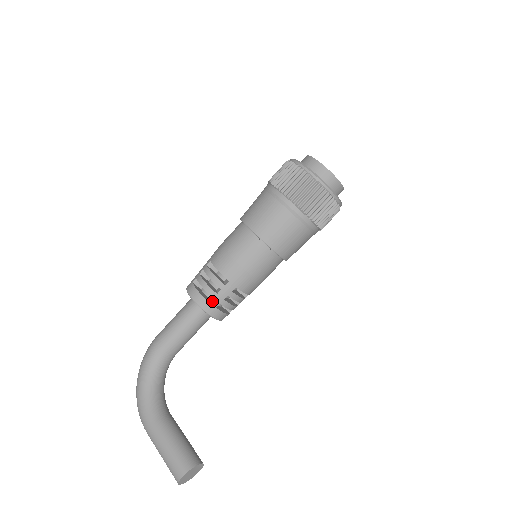
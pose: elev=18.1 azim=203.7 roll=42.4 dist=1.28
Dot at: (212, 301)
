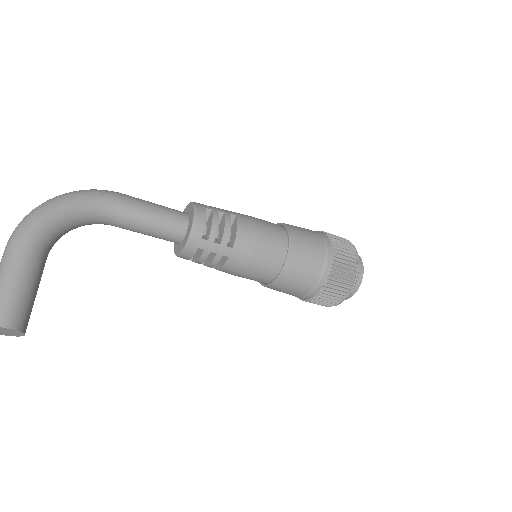
Dot at: (204, 241)
